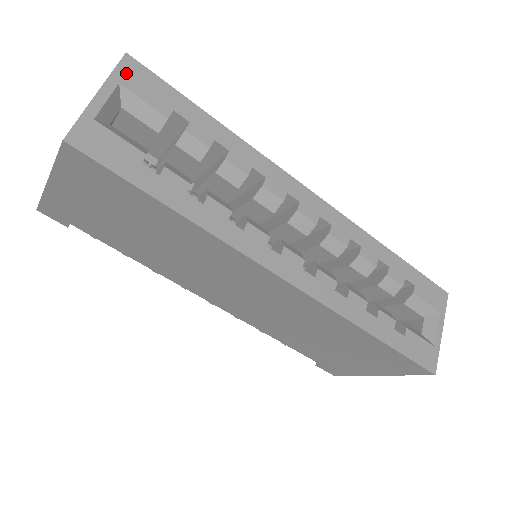
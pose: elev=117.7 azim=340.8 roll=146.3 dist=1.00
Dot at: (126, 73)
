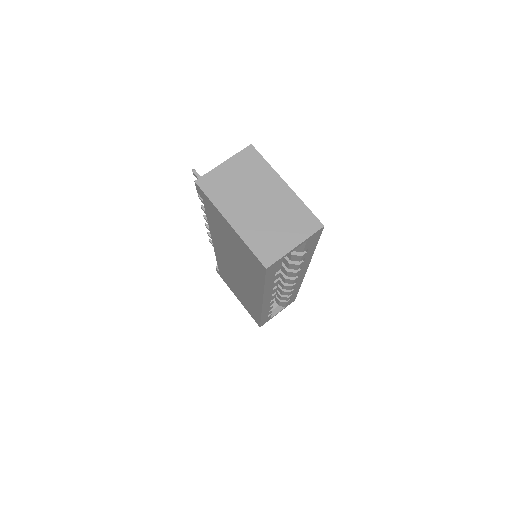
Dot at: (314, 236)
